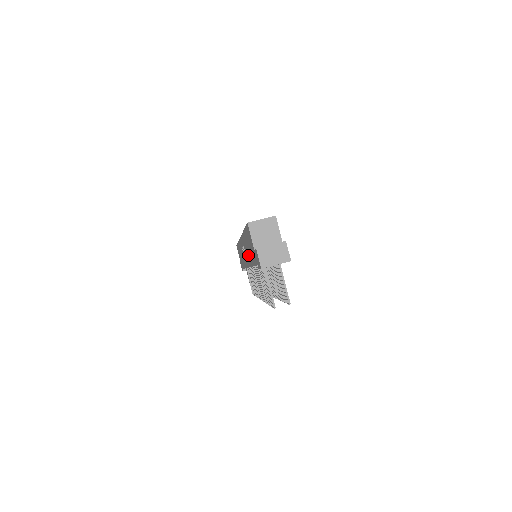
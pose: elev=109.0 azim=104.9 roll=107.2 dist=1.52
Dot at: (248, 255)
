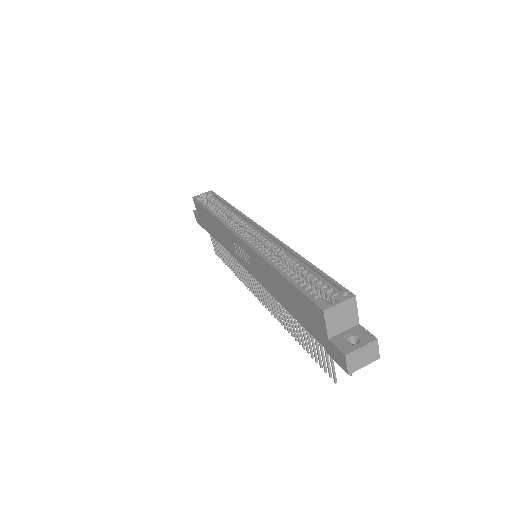
Dot at: (271, 286)
